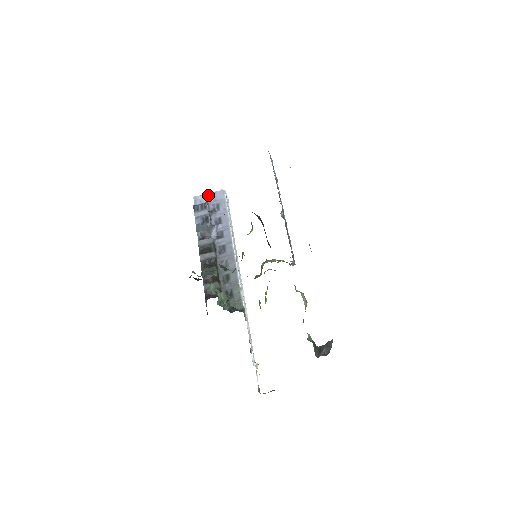
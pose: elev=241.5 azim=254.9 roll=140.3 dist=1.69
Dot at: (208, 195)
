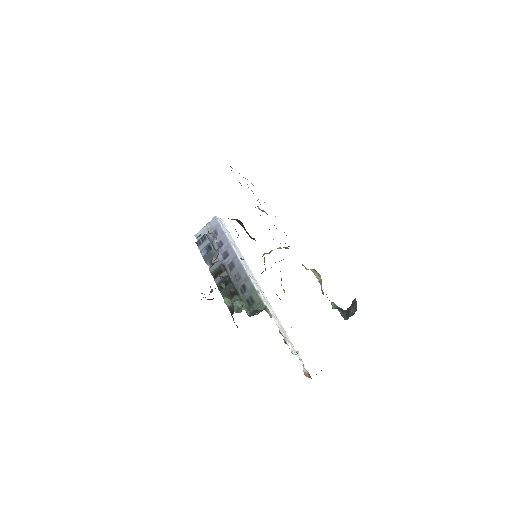
Dot at: (205, 228)
